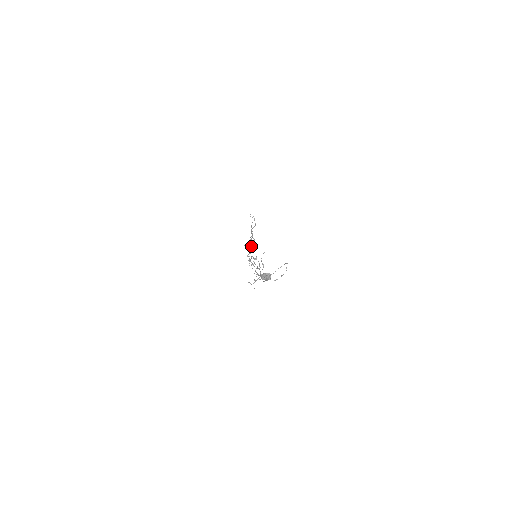
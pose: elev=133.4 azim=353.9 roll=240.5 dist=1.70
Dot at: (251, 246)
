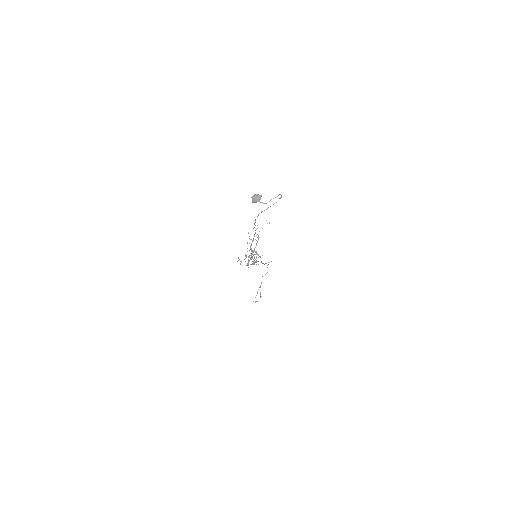
Dot at: (255, 259)
